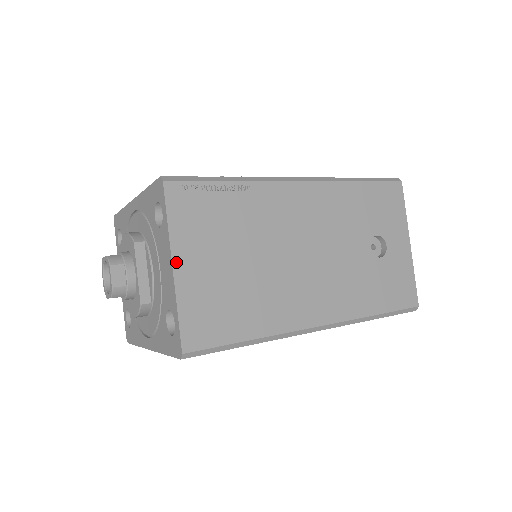
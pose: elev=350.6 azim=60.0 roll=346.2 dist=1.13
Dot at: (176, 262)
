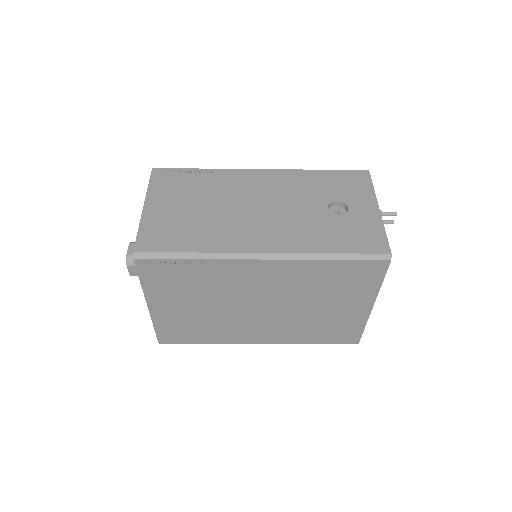
Dot at: (147, 204)
